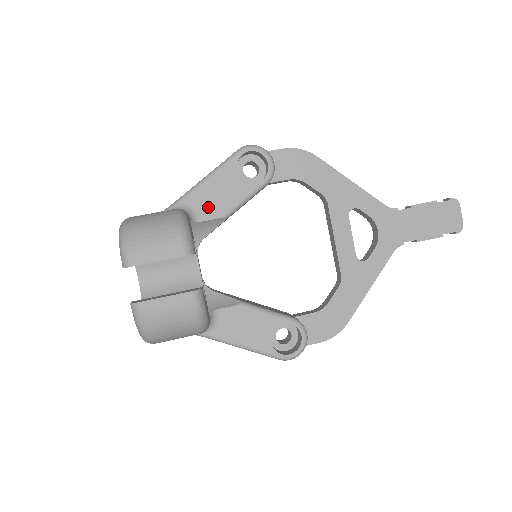
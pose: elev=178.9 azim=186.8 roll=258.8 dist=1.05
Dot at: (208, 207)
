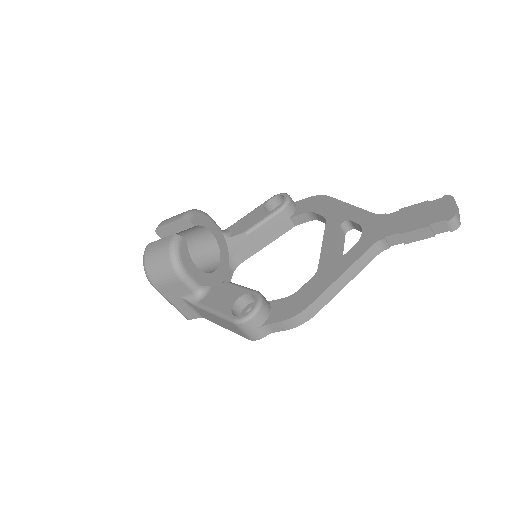
Dot at: (239, 229)
